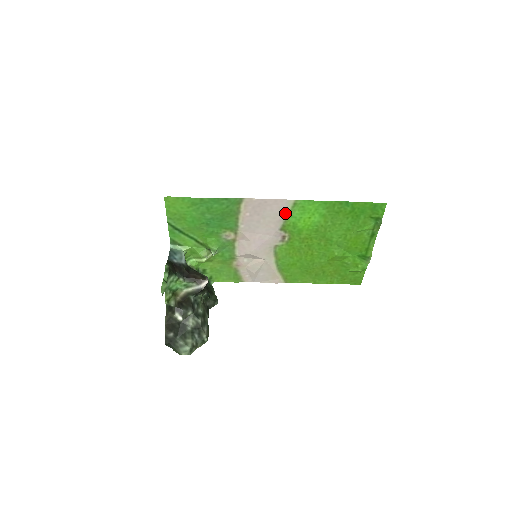
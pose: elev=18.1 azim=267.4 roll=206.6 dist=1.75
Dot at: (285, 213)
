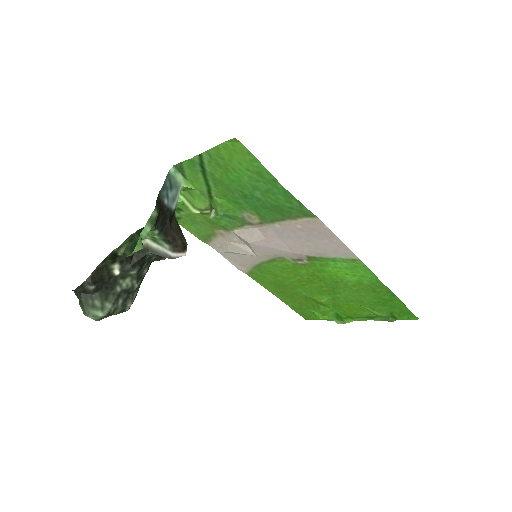
Dot at: (333, 255)
